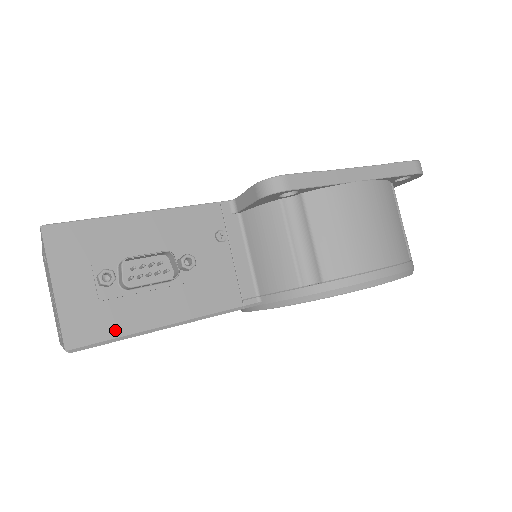
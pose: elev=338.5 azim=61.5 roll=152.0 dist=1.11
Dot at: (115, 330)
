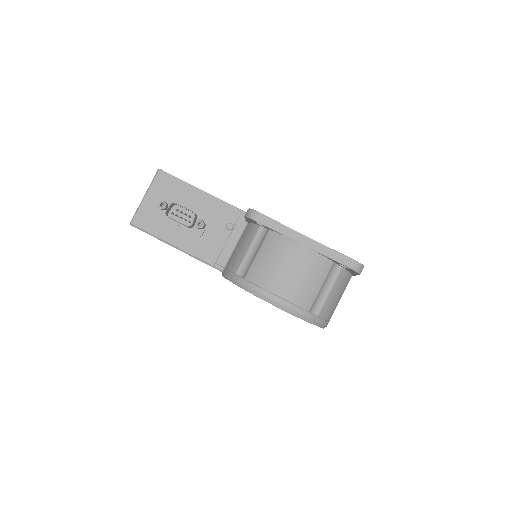
Dot at: (152, 230)
